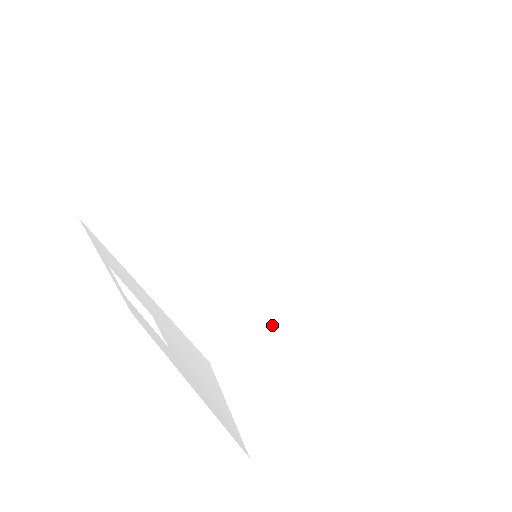
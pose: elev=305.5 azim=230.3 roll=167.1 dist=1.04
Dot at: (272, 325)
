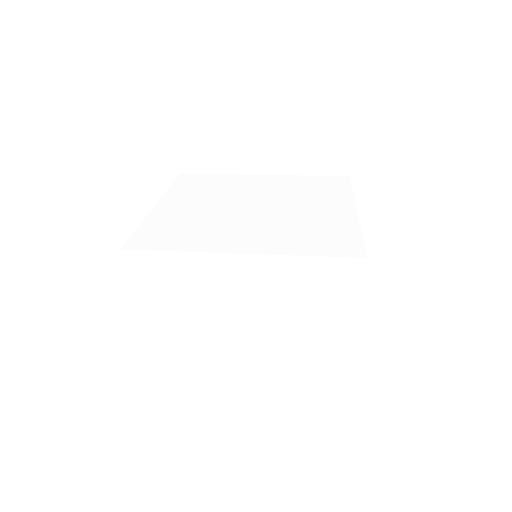
Dot at: (170, 259)
